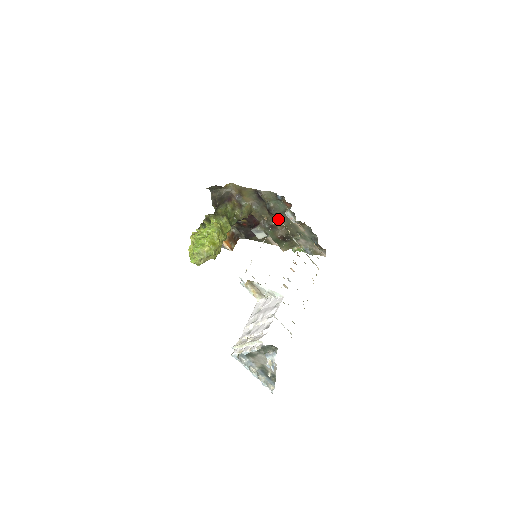
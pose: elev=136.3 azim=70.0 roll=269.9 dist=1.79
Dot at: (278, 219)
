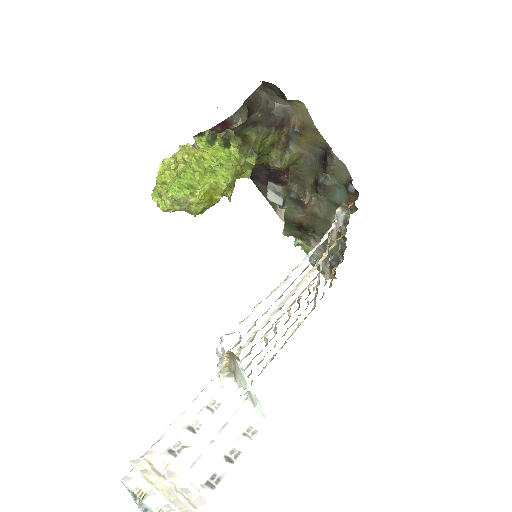
Dot at: (317, 201)
